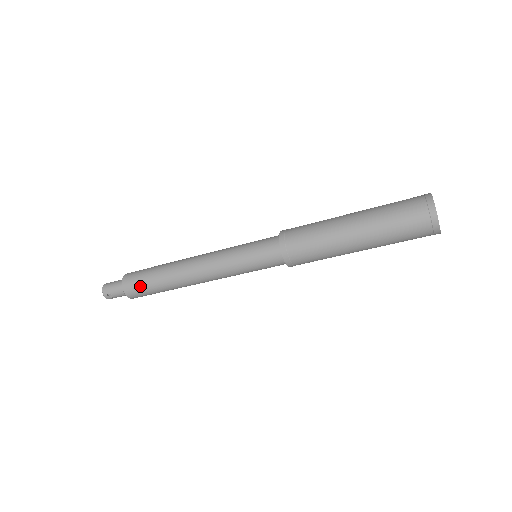
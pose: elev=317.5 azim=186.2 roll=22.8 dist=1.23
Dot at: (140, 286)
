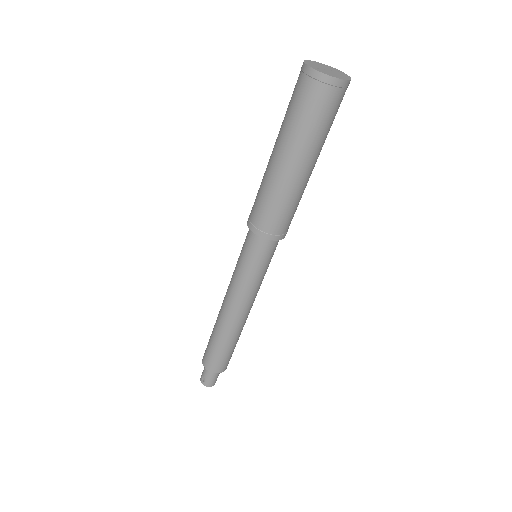
Dot at: (207, 349)
